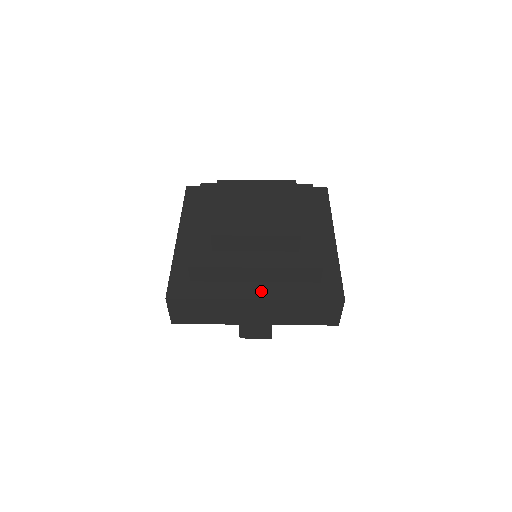
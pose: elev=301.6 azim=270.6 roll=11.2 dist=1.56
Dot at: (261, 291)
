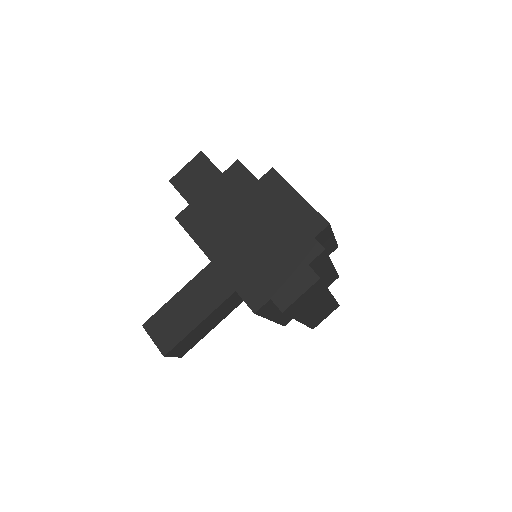
Dot at: occluded
